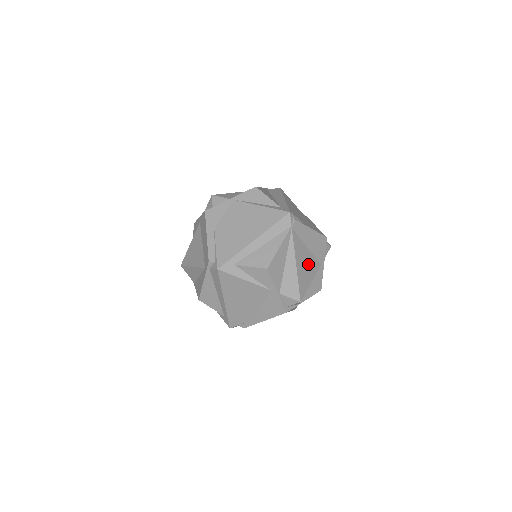
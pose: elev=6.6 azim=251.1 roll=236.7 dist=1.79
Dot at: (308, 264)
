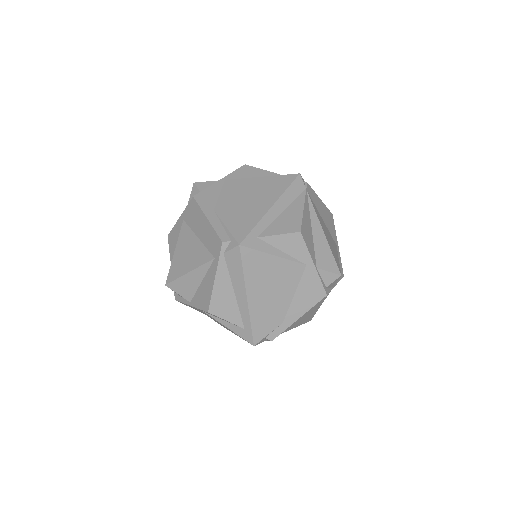
Dot at: (329, 238)
